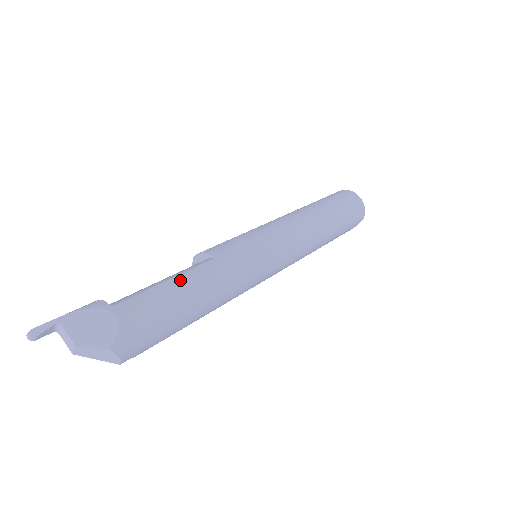
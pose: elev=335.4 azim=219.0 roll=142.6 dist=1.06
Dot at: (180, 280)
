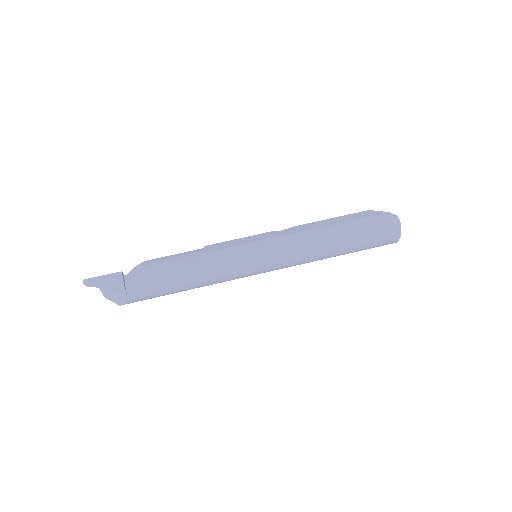
Dot at: (175, 287)
